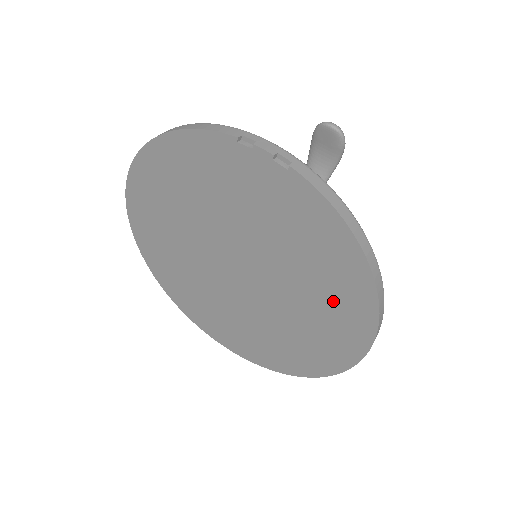
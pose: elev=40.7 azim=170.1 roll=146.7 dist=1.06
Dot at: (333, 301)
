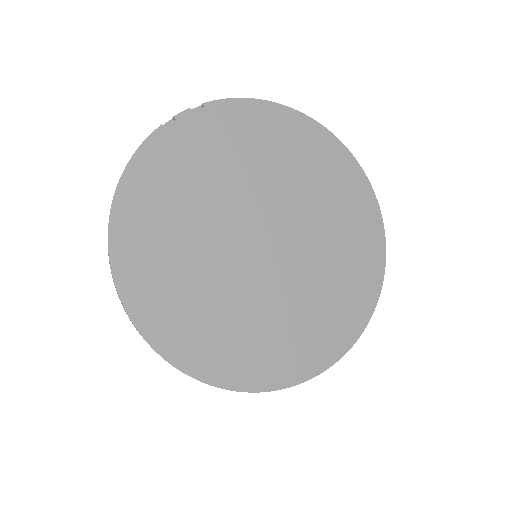
Dot at: (314, 162)
